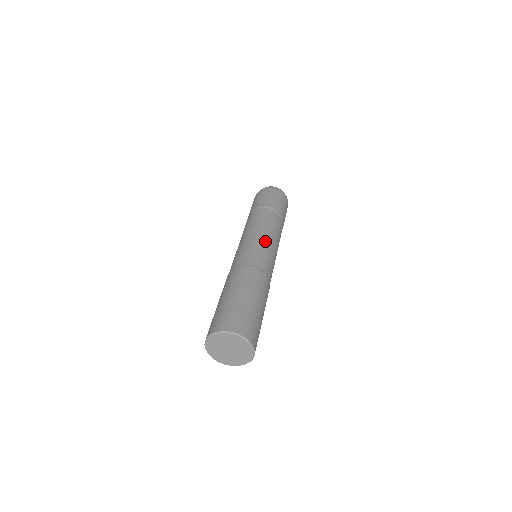
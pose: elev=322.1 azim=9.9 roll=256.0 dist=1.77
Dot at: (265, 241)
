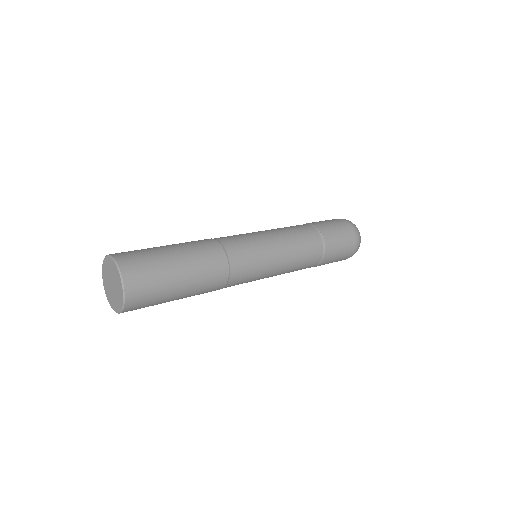
Dot at: occluded
